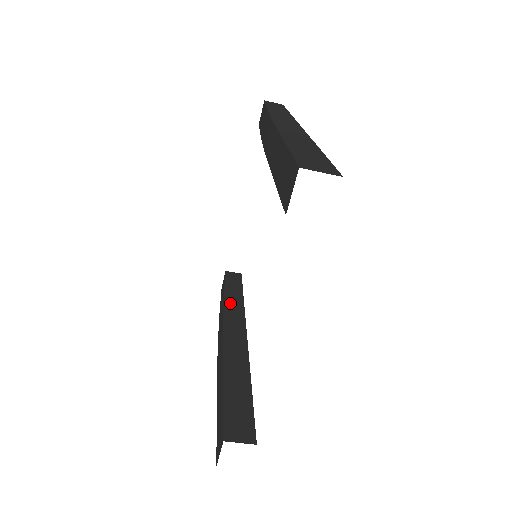
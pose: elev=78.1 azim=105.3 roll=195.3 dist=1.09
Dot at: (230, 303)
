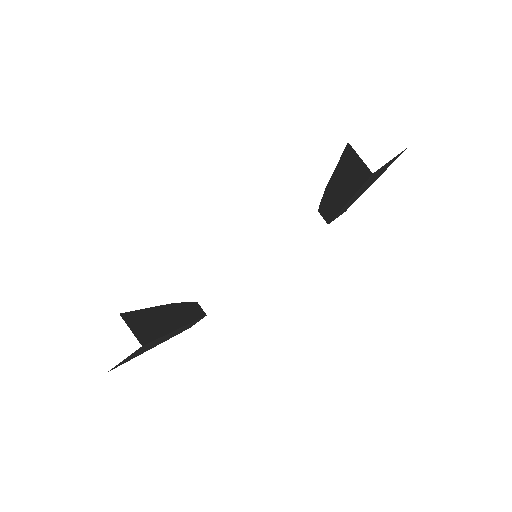
Dot at: (187, 308)
